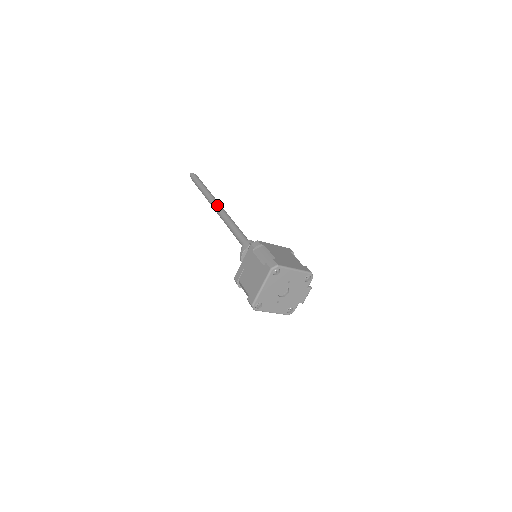
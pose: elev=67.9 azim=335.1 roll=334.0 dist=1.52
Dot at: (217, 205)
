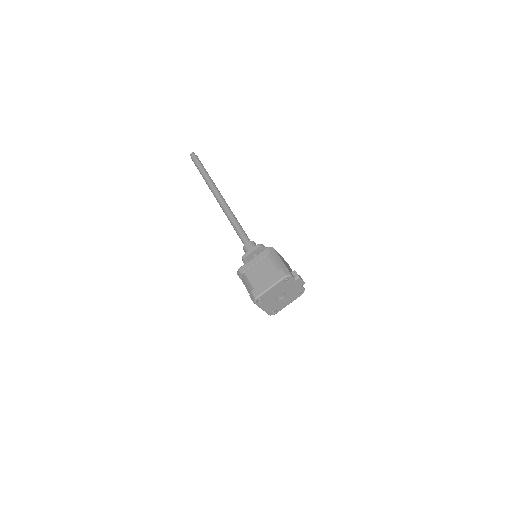
Dot at: (216, 199)
